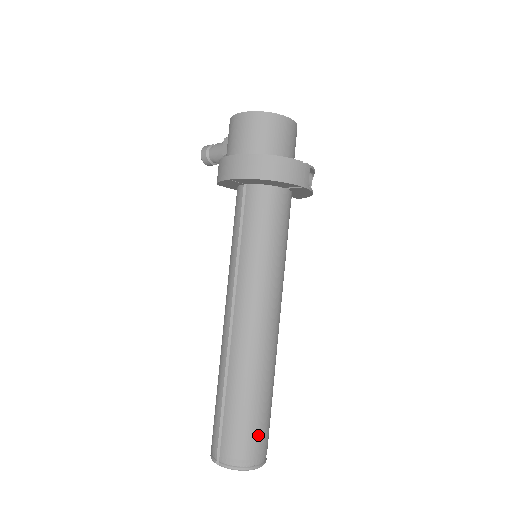
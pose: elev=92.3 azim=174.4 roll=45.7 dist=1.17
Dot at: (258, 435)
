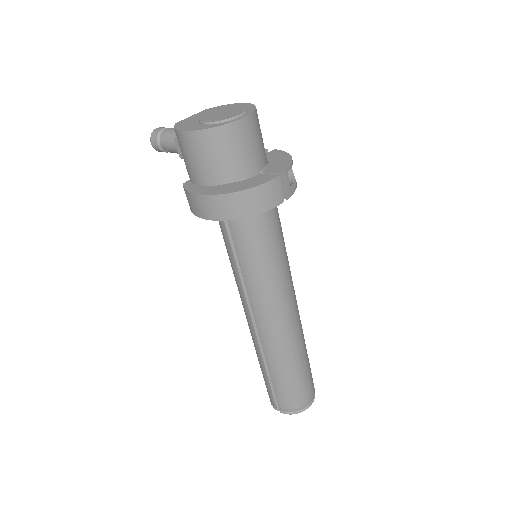
Dot at: (305, 389)
